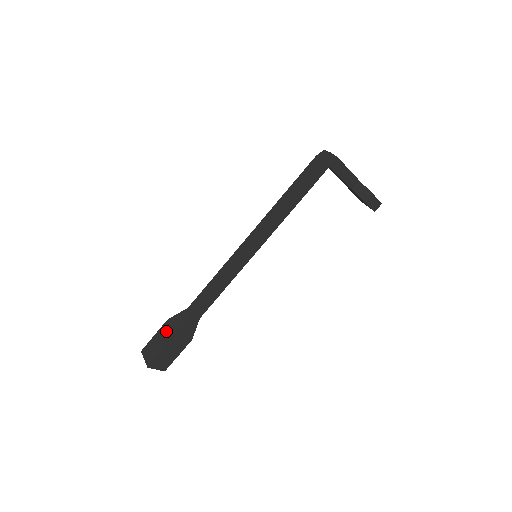
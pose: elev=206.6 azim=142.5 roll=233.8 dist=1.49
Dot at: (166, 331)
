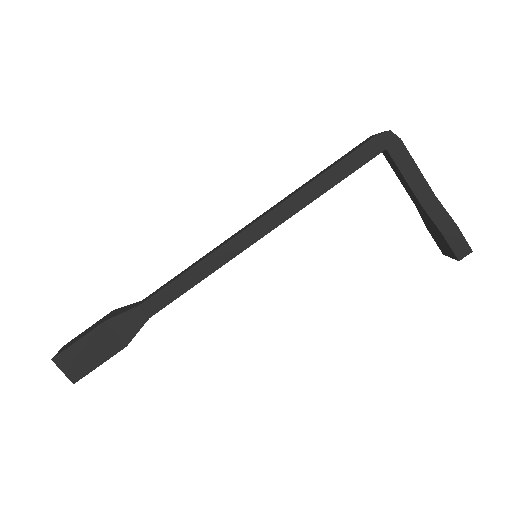
Dot at: (101, 320)
